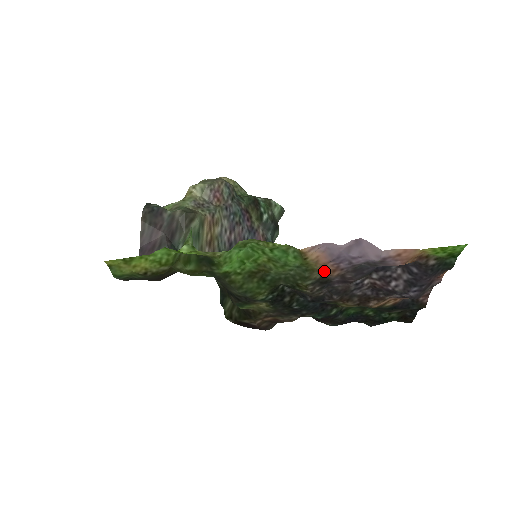
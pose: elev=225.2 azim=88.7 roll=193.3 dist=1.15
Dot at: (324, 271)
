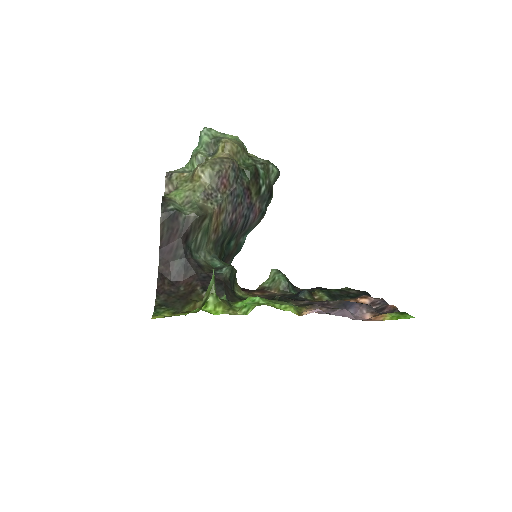
Dot at: occluded
